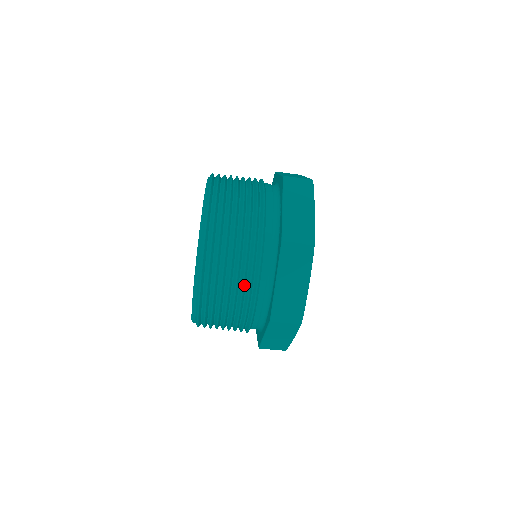
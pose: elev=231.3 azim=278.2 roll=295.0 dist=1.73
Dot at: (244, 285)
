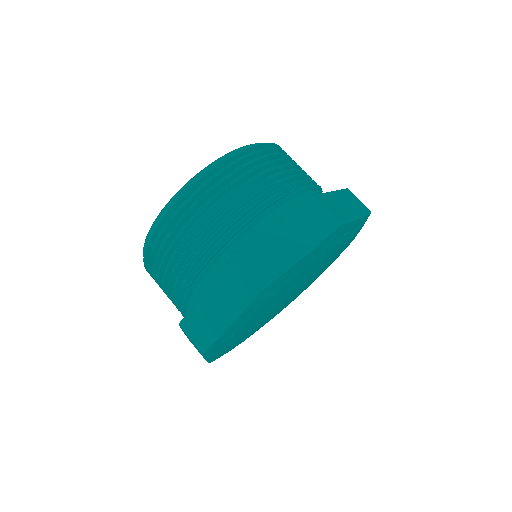
Dot at: (295, 178)
